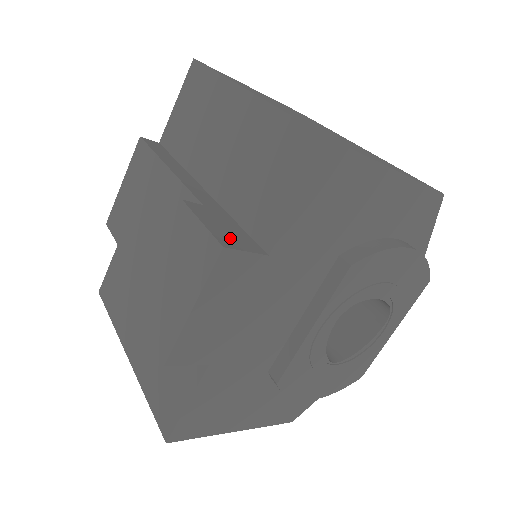
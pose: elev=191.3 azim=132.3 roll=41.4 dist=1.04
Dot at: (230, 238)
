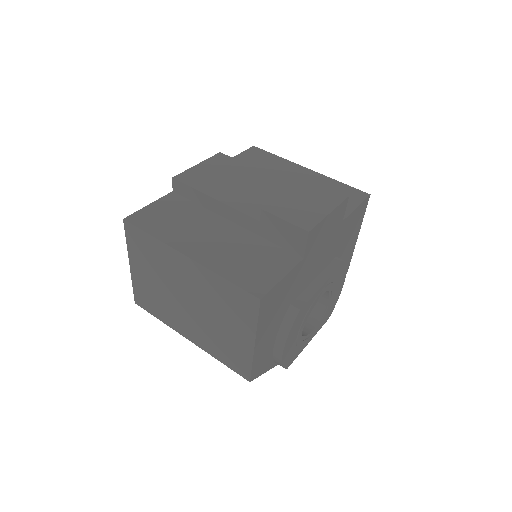
Dot at: occluded
